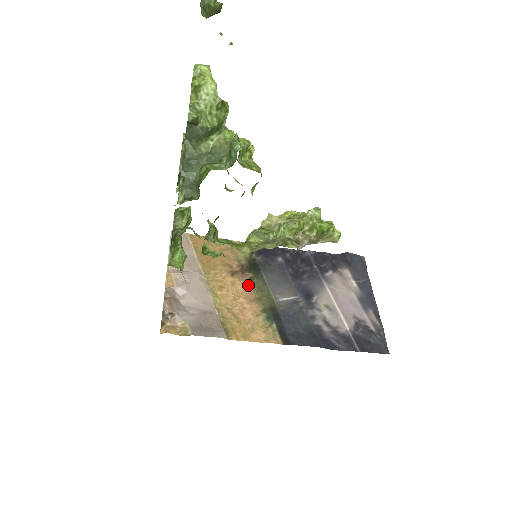
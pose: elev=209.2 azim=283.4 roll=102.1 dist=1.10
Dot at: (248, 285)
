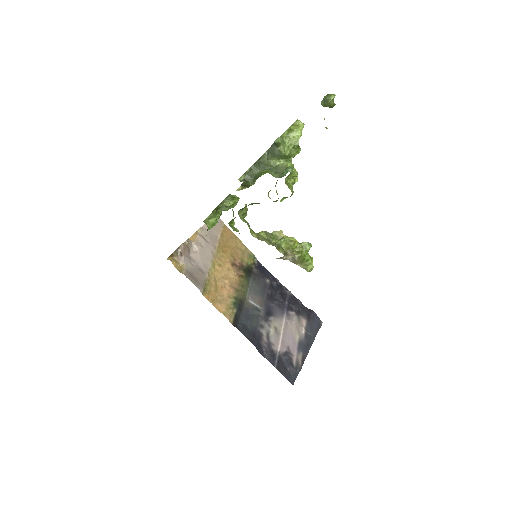
Dot at: (237, 278)
